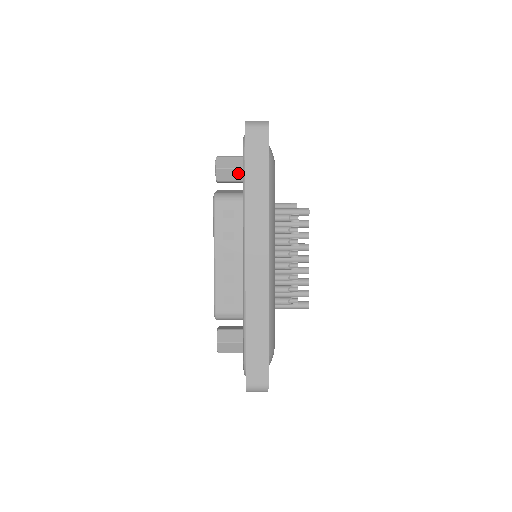
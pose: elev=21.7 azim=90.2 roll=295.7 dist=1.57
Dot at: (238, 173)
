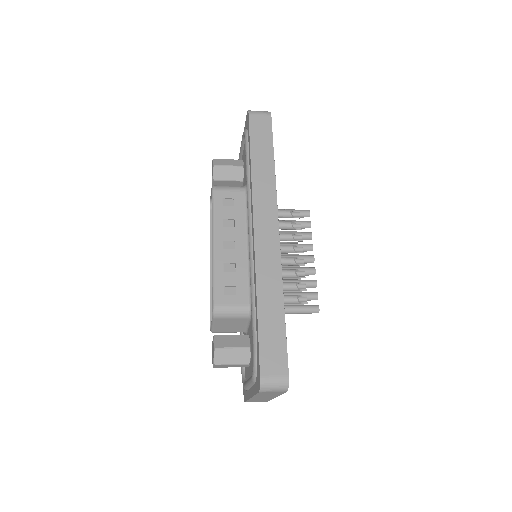
Dot at: (236, 171)
